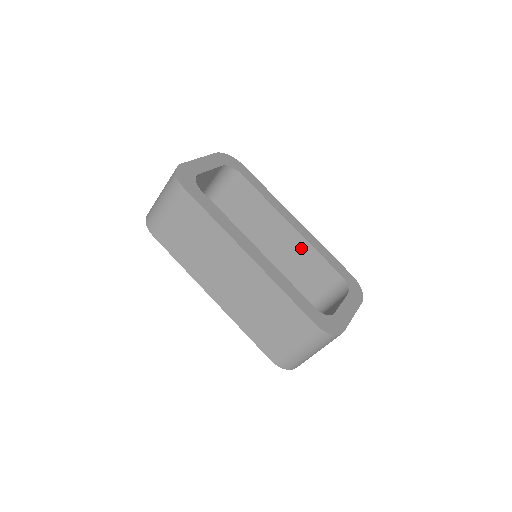
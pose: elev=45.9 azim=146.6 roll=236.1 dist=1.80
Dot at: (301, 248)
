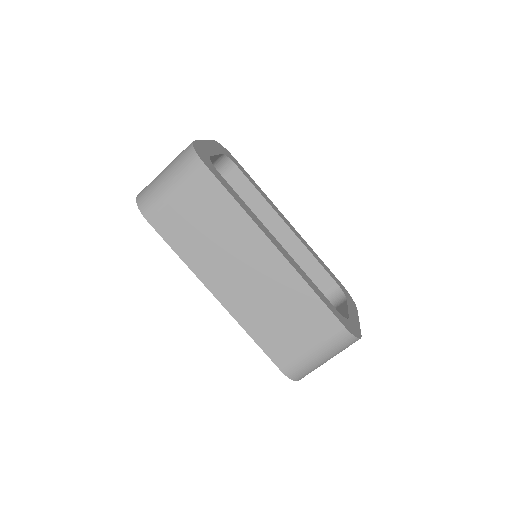
Dot at: (295, 252)
